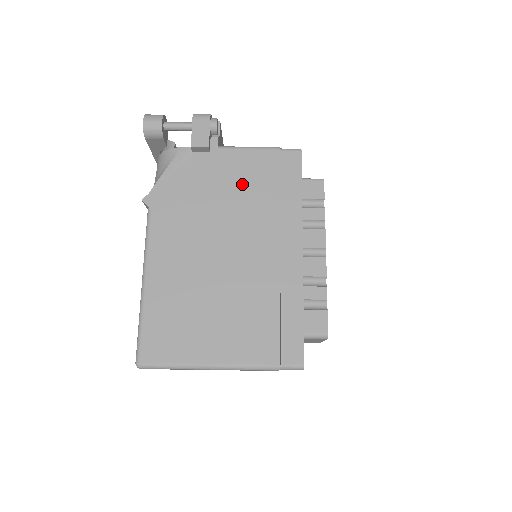
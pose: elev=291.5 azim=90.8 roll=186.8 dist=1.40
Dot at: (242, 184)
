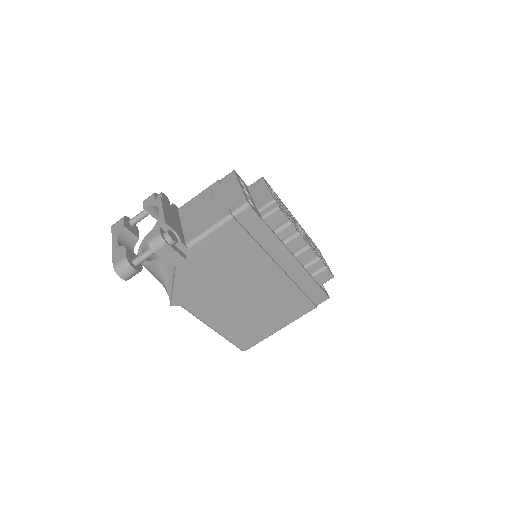
Dot at: (226, 255)
